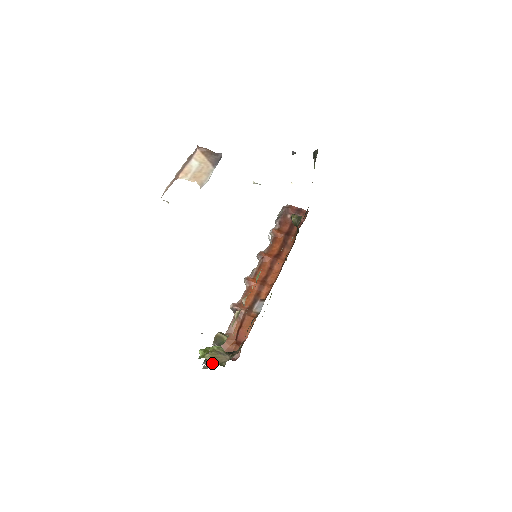
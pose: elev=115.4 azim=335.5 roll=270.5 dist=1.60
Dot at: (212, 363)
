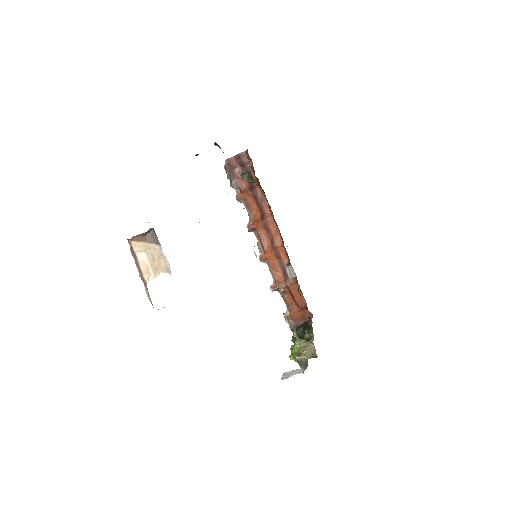
Dot at: occluded
